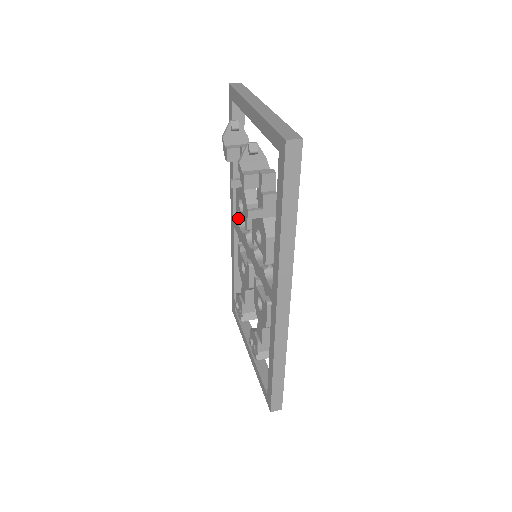
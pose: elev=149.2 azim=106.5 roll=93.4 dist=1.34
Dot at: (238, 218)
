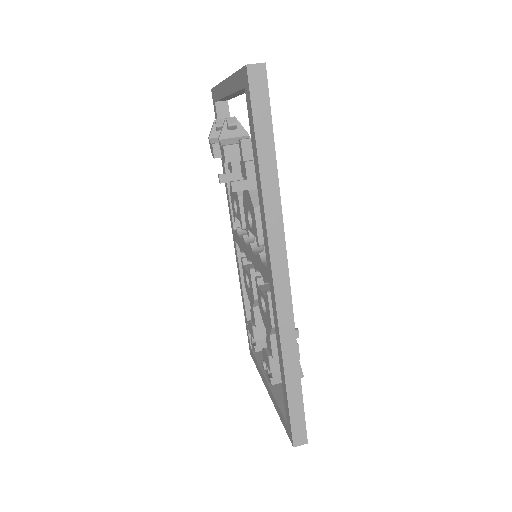
Dot at: (237, 227)
